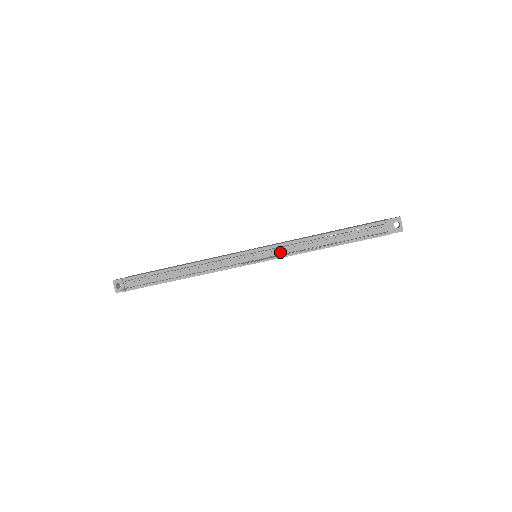
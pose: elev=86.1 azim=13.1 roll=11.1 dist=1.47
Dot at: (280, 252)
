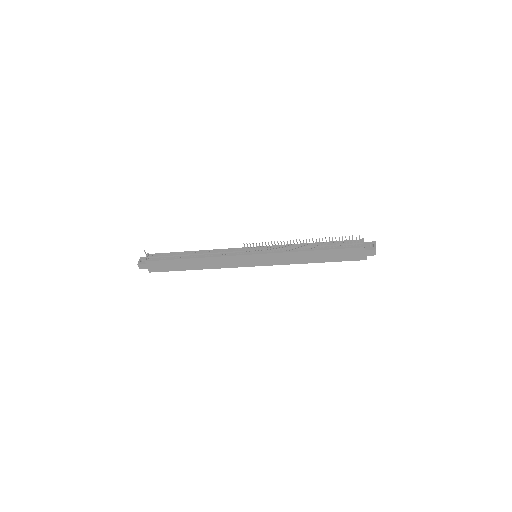
Dot at: (275, 250)
